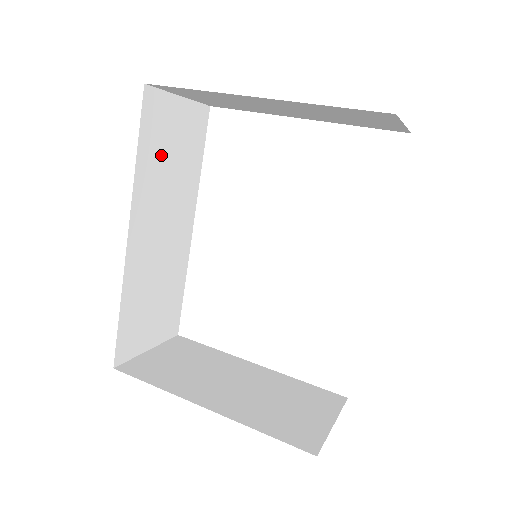
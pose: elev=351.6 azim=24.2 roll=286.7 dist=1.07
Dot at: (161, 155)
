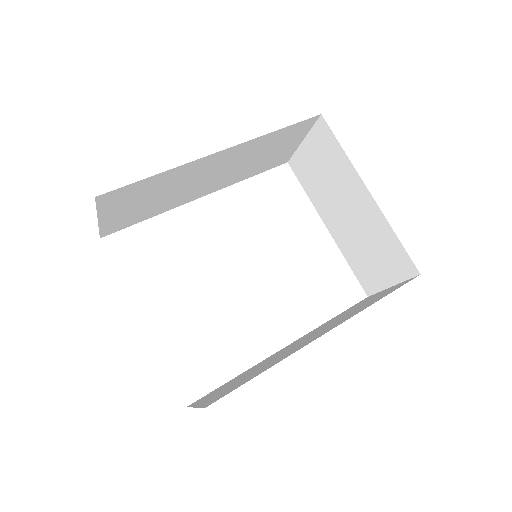
Dot at: (270, 146)
